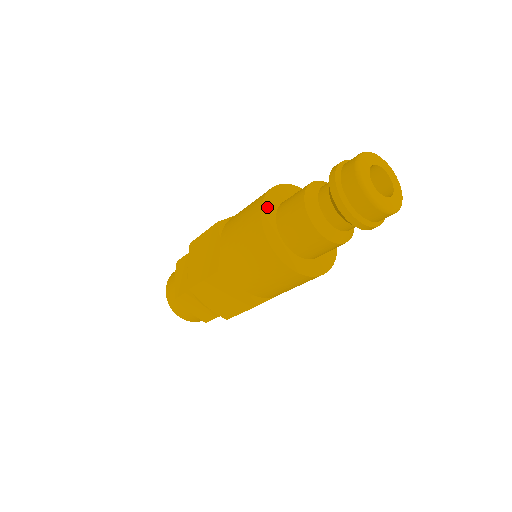
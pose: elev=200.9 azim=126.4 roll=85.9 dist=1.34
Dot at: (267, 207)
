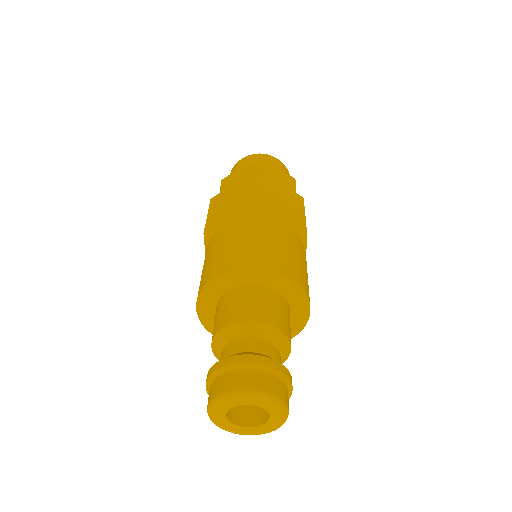
Dot at: (204, 302)
